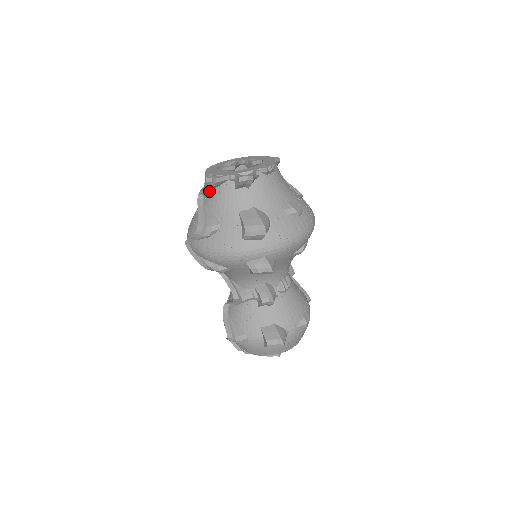
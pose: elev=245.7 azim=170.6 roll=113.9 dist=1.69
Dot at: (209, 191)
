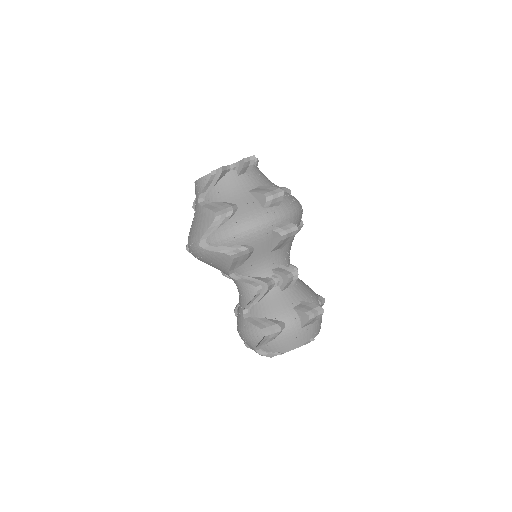
Dot at: (211, 188)
